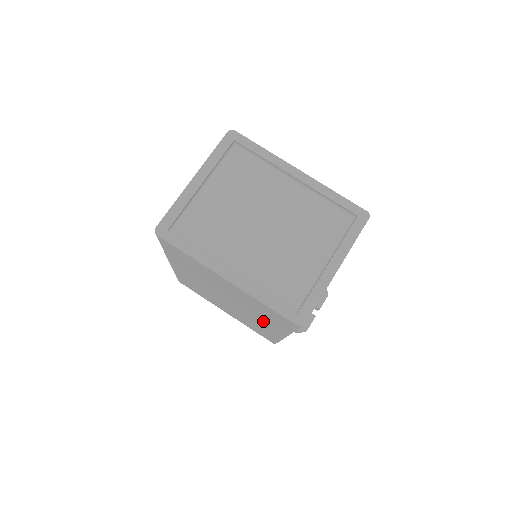
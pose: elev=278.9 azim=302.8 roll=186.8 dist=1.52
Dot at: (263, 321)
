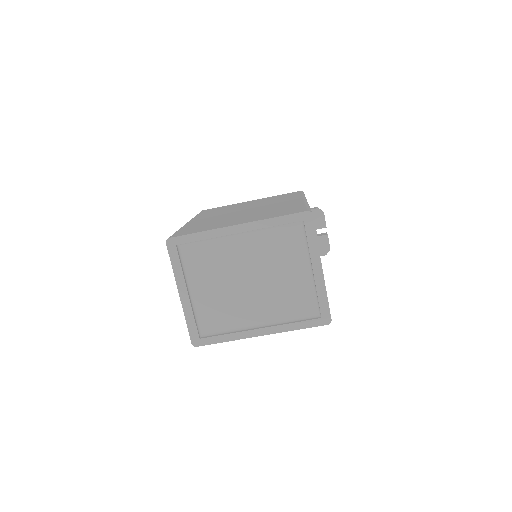
Dot at: occluded
